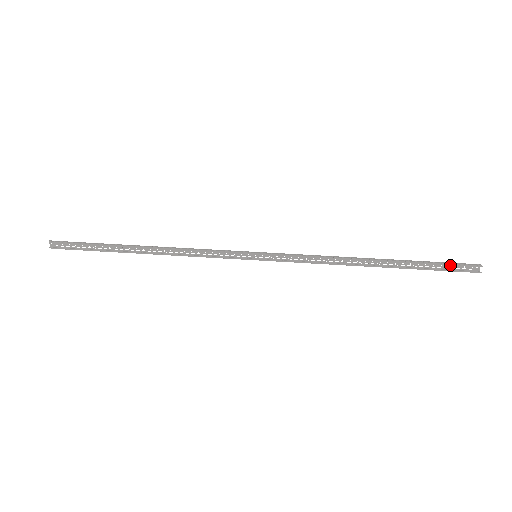
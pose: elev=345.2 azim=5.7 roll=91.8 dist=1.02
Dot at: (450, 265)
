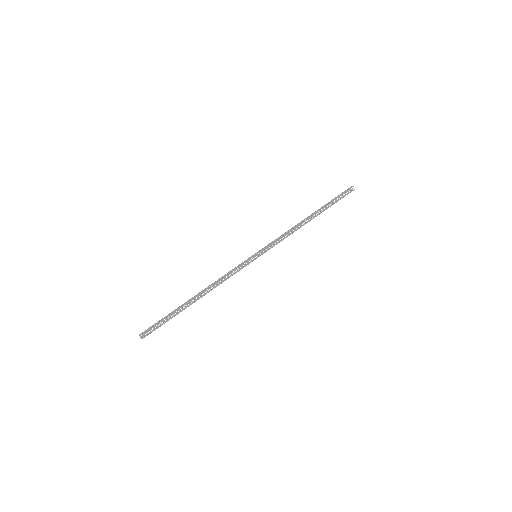
Dot at: (340, 195)
